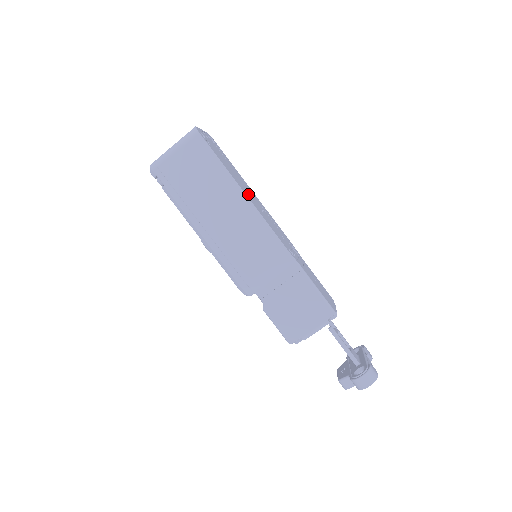
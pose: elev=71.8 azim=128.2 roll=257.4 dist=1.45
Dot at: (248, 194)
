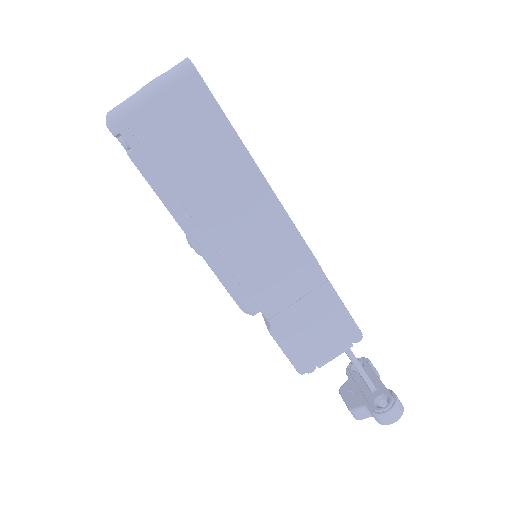
Dot at: occluded
